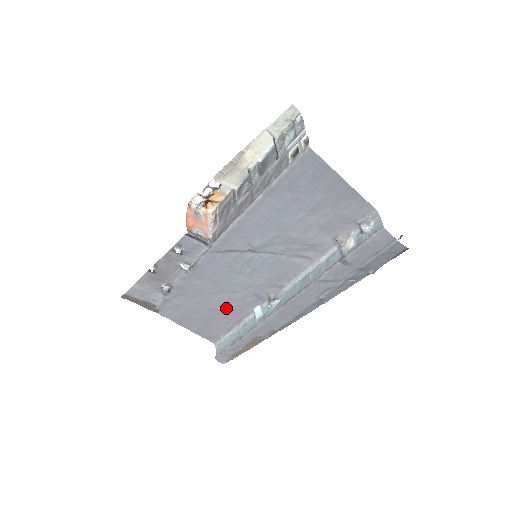
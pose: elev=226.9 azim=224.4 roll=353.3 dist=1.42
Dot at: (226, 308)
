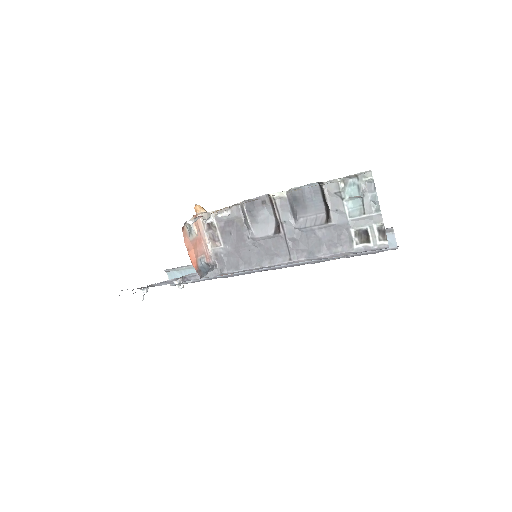
Dot at: occluded
